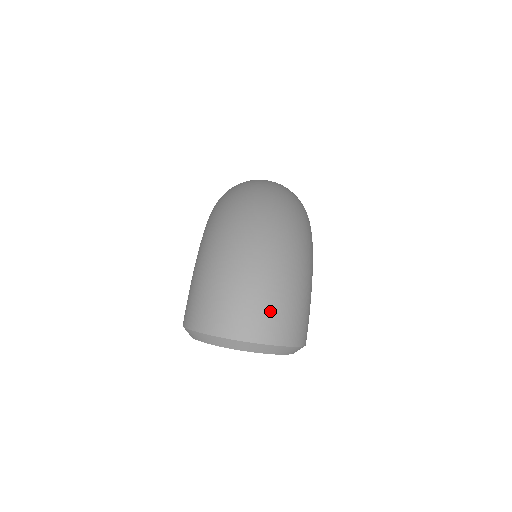
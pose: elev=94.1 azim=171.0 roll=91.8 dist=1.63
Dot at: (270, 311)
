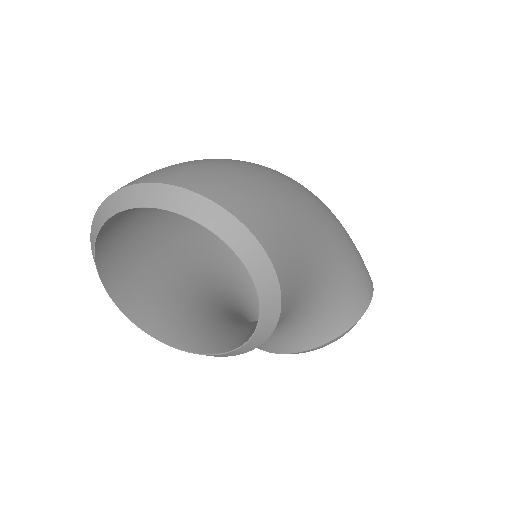
Dot at: (184, 166)
